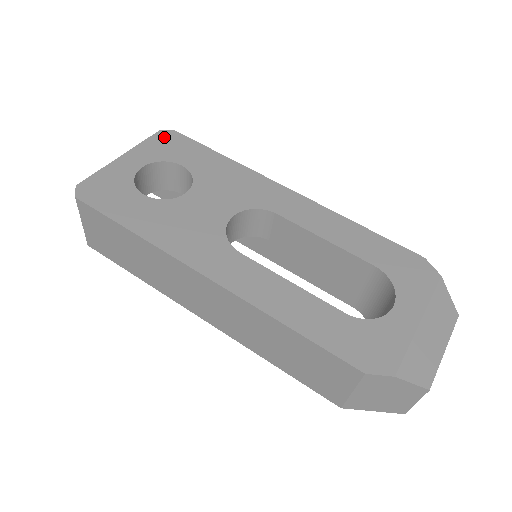
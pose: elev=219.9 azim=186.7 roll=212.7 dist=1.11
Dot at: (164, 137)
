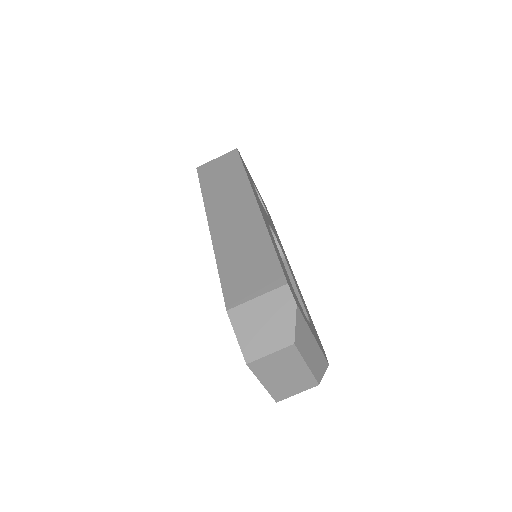
Dot at: occluded
